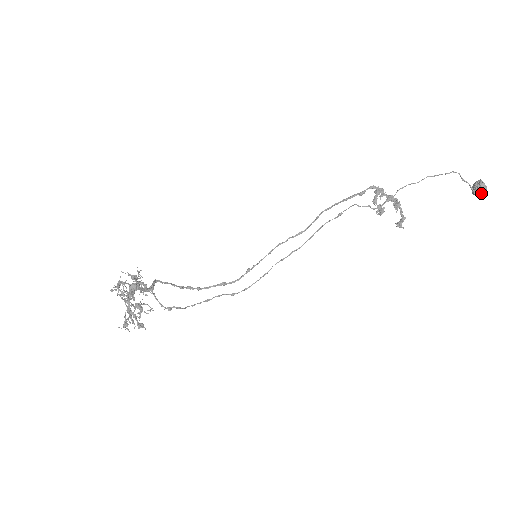
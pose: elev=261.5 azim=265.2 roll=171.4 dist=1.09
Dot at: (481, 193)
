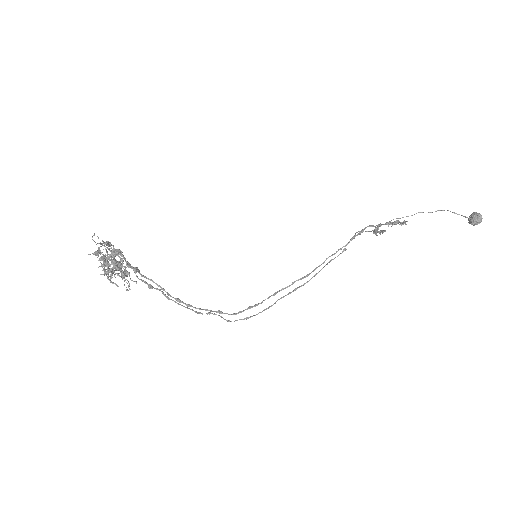
Dot at: (478, 218)
